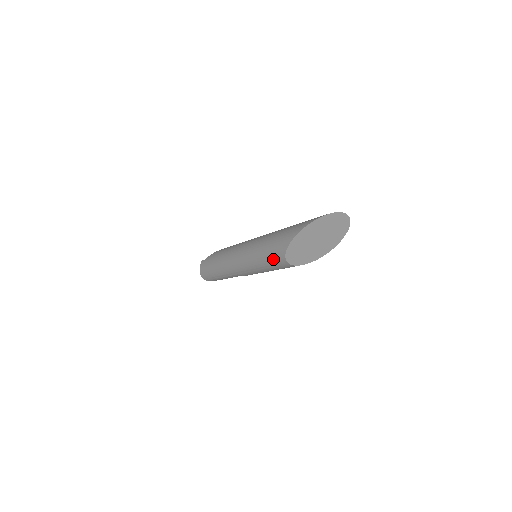
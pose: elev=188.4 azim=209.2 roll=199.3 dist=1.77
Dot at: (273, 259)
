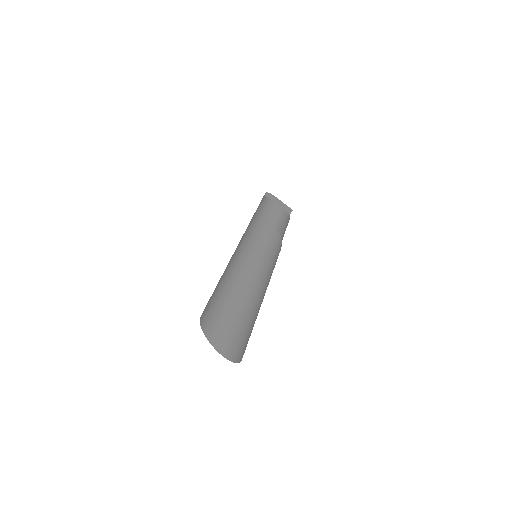
Dot at: occluded
